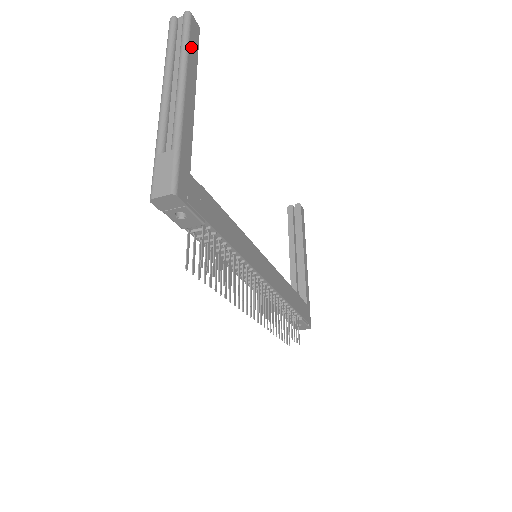
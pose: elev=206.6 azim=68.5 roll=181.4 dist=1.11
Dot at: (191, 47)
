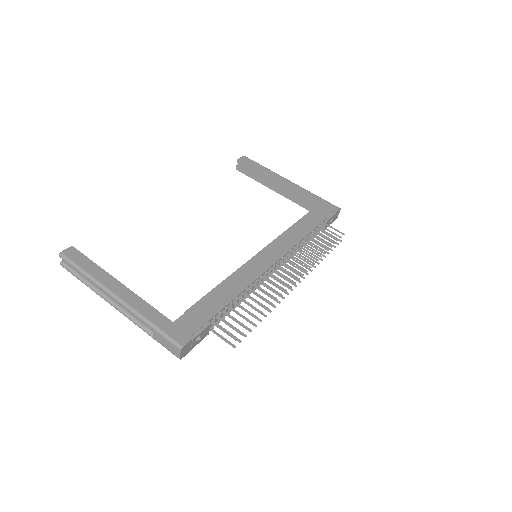
Dot at: (86, 268)
